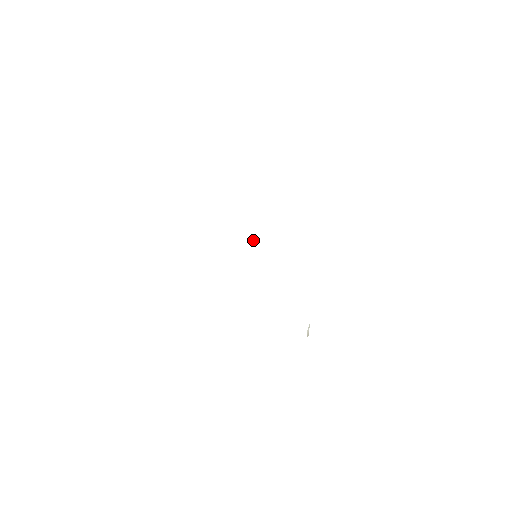
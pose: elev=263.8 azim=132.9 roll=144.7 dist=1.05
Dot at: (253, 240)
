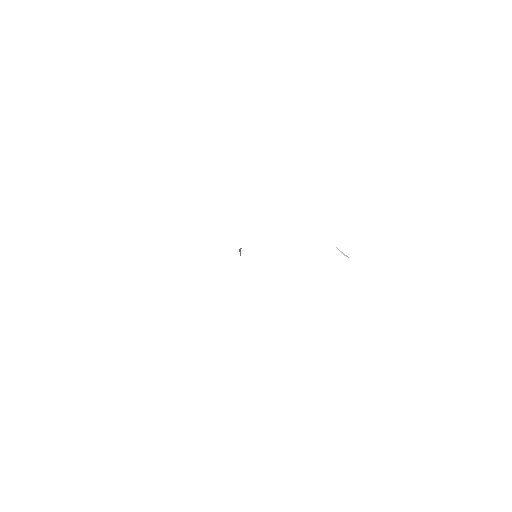
Dot at: (240, 252)
